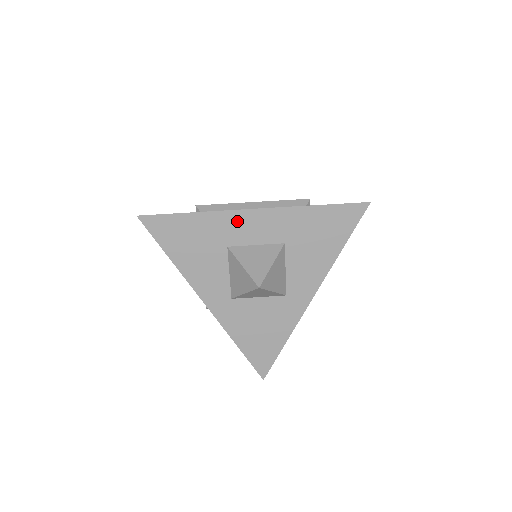
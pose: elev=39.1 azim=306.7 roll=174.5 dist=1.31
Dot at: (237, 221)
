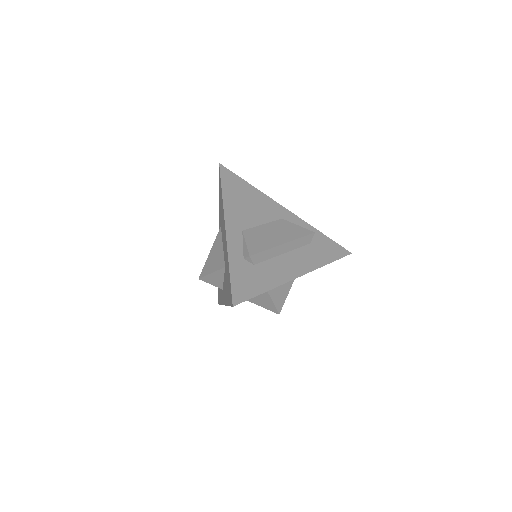
Dot at: occluded
